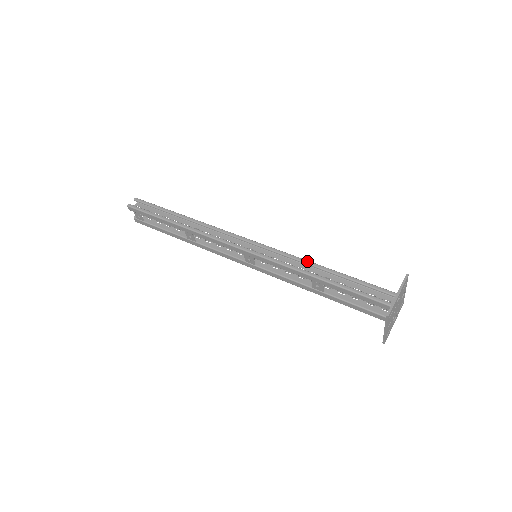
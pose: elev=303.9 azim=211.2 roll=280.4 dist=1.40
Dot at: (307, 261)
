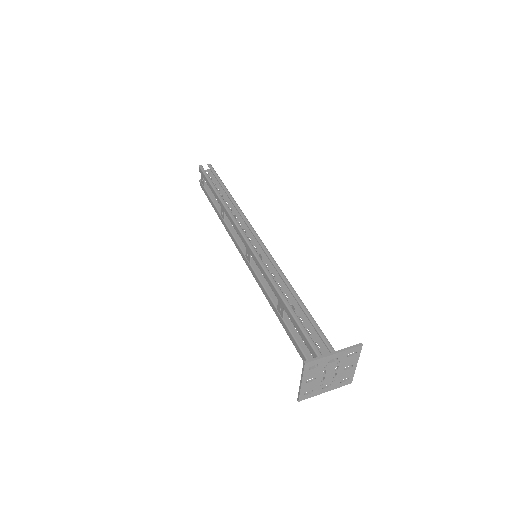
Dot at: (287, 280)
